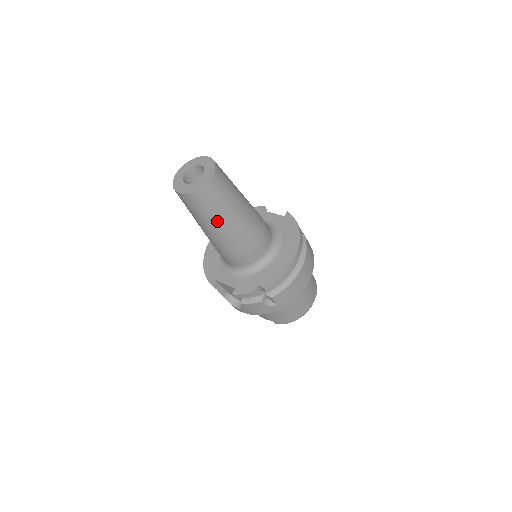
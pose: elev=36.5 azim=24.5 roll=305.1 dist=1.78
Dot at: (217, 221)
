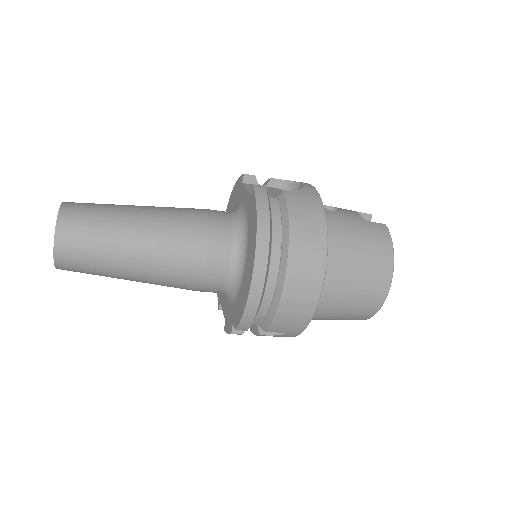
Dot at: (119, 277)
